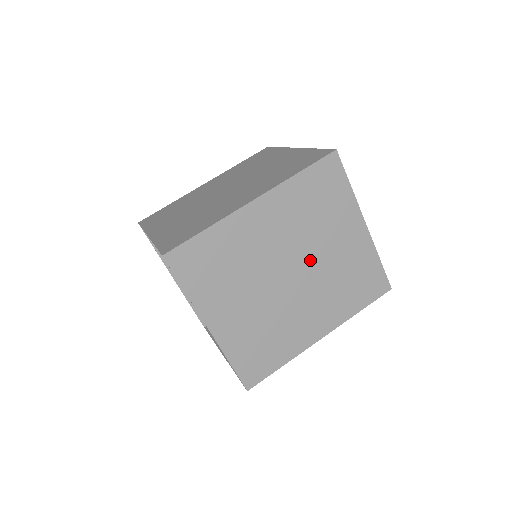
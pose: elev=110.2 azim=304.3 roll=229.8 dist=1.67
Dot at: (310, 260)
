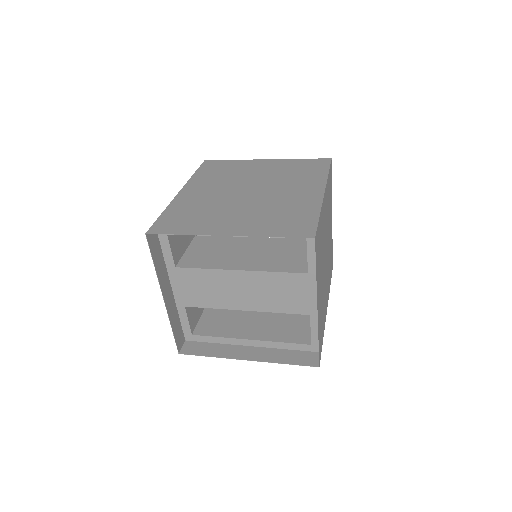
Dot at: occluded
